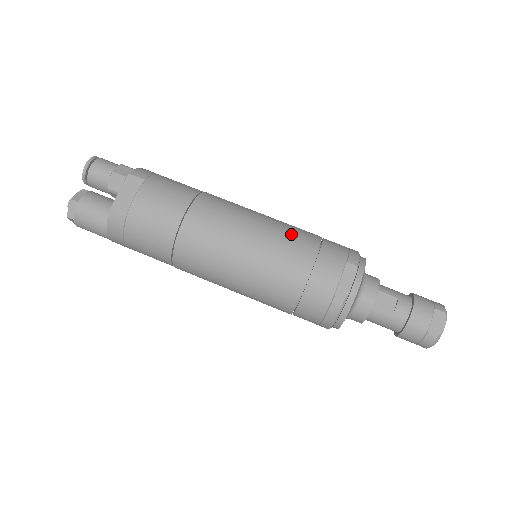
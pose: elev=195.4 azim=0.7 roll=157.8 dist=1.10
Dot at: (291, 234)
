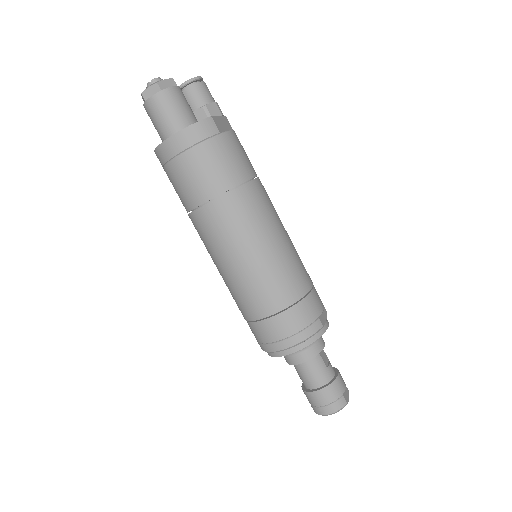
Dot at: occluded
